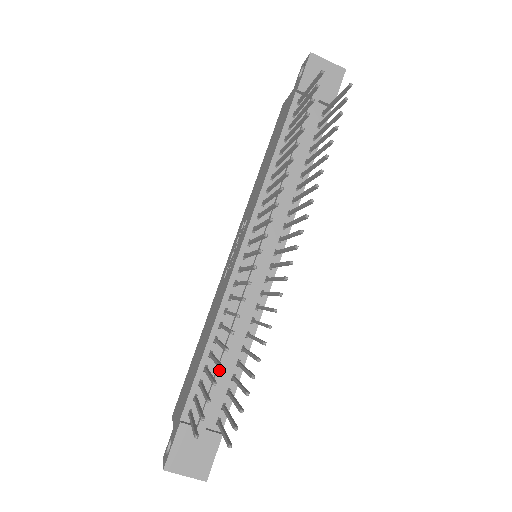
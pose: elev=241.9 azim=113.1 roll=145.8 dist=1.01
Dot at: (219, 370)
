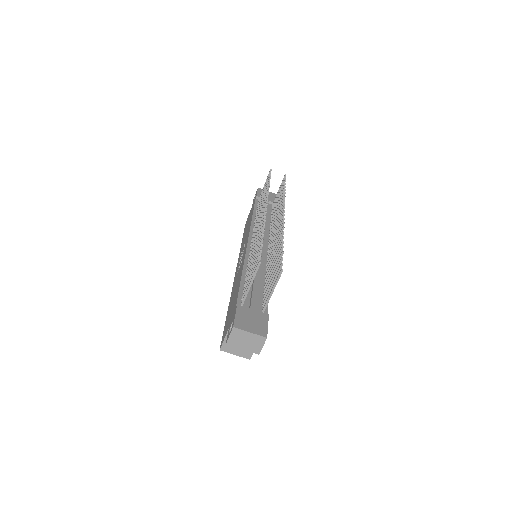
Dot at: (254, 284)
